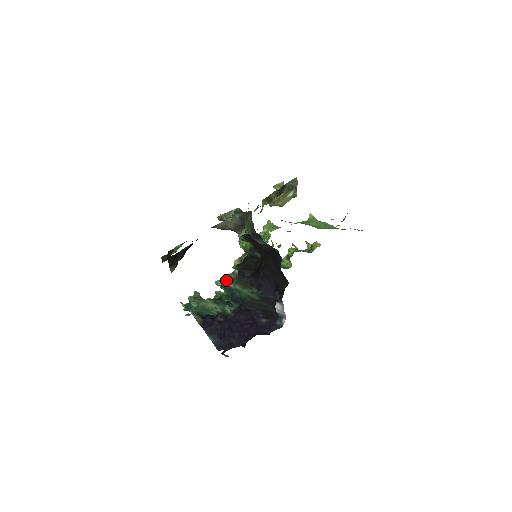
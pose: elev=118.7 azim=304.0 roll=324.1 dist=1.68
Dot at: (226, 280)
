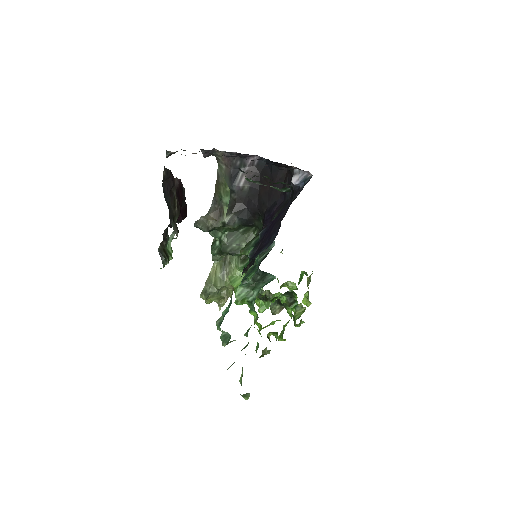
Dot at: occluded
